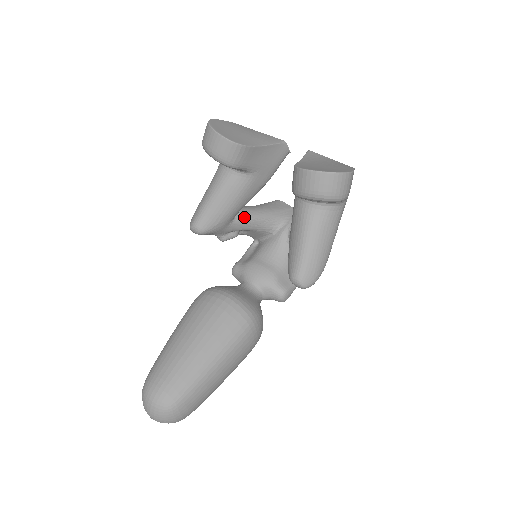
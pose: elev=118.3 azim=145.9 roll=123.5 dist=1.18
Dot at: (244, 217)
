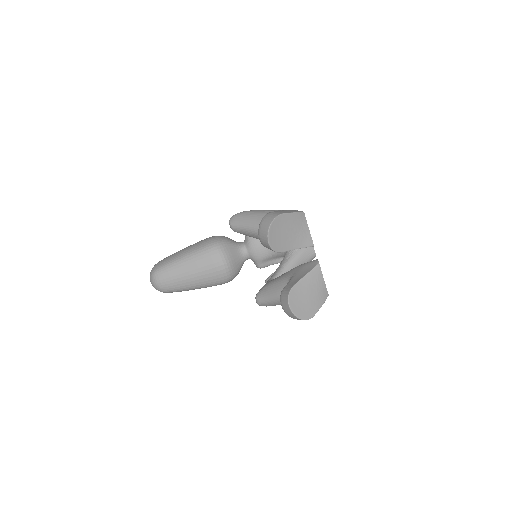
Dot at: occluded
